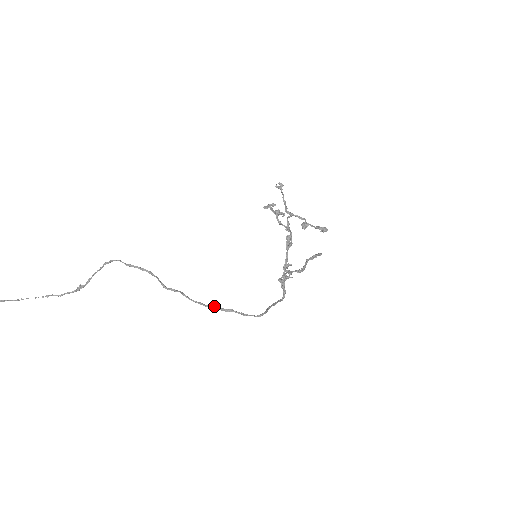
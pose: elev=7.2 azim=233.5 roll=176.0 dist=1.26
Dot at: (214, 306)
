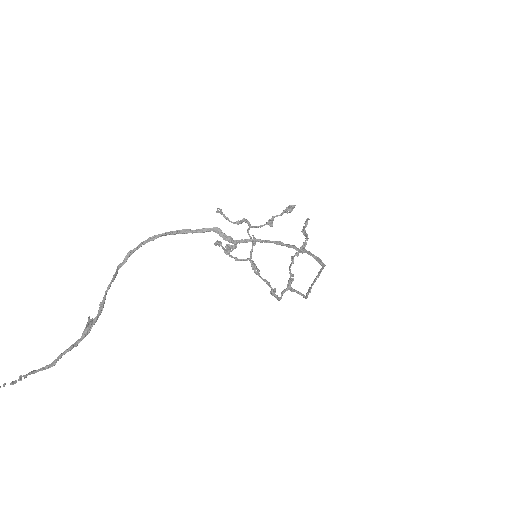
Dot at: (291, 245)
